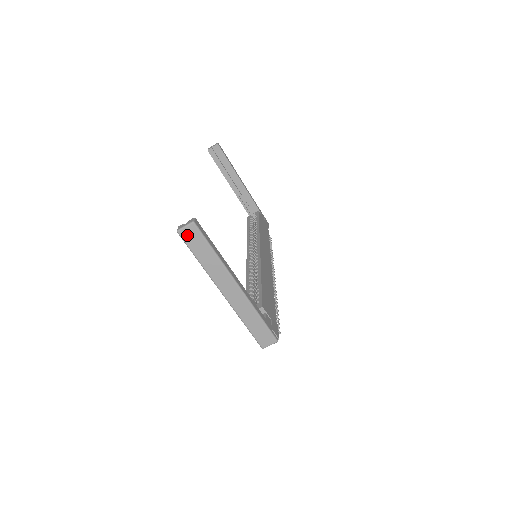
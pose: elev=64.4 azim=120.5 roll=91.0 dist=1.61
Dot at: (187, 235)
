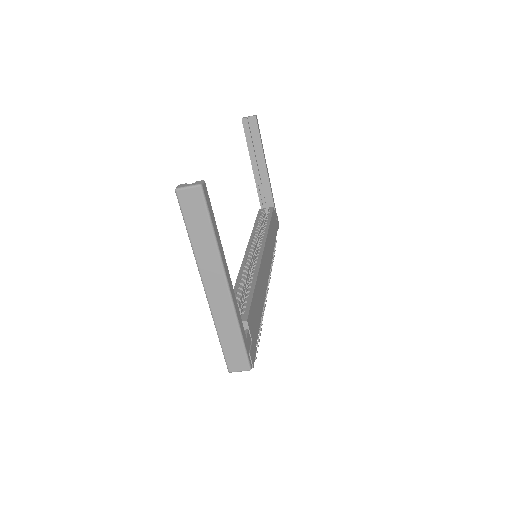
Dot at: (187, 199)
